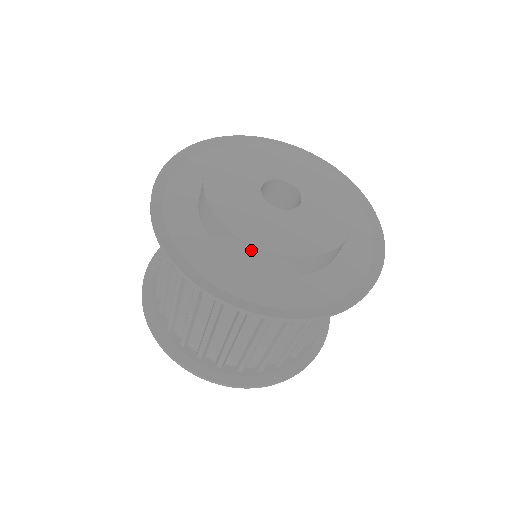
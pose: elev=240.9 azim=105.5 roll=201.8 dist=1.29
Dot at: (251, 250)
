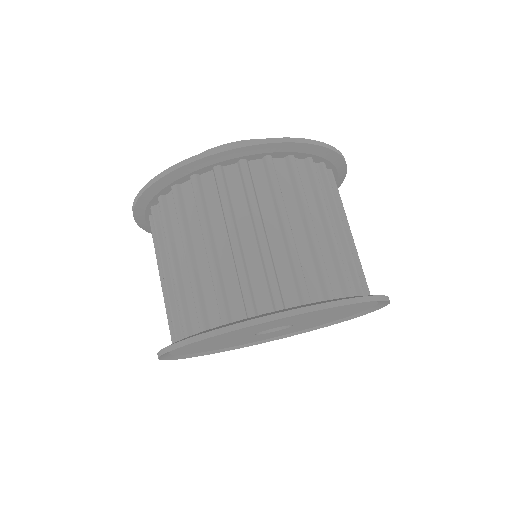
Dot at: occluded
